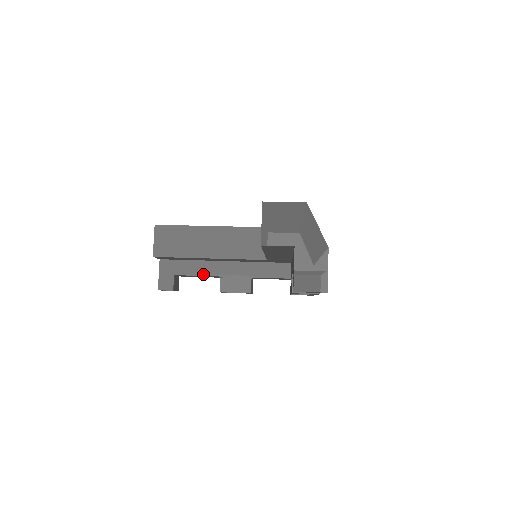
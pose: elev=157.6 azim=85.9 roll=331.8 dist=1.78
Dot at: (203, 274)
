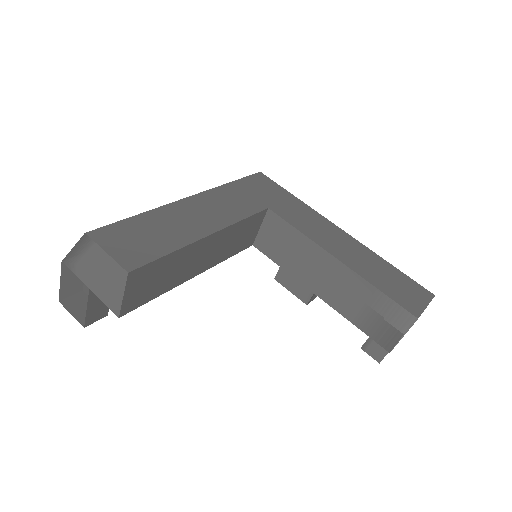
Dot at: occluded
